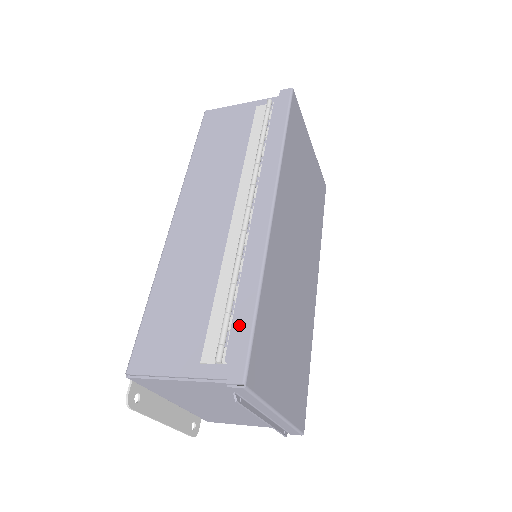
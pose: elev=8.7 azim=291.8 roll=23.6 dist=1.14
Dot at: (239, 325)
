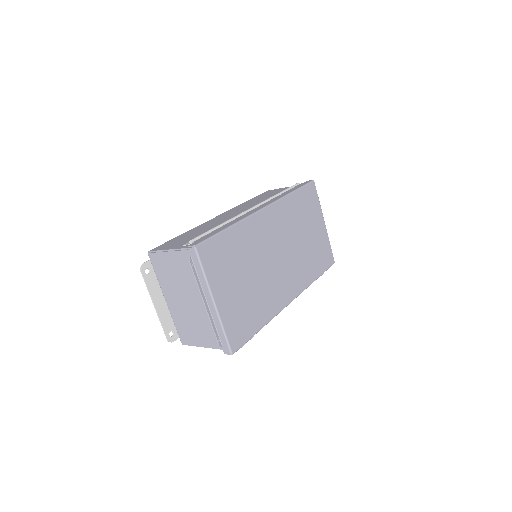
Dot at: (211, 233)
